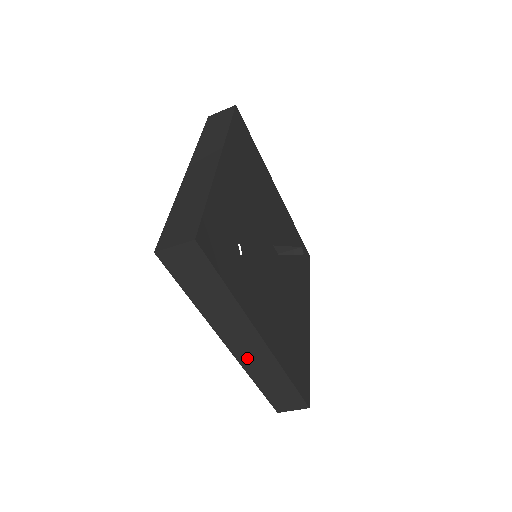
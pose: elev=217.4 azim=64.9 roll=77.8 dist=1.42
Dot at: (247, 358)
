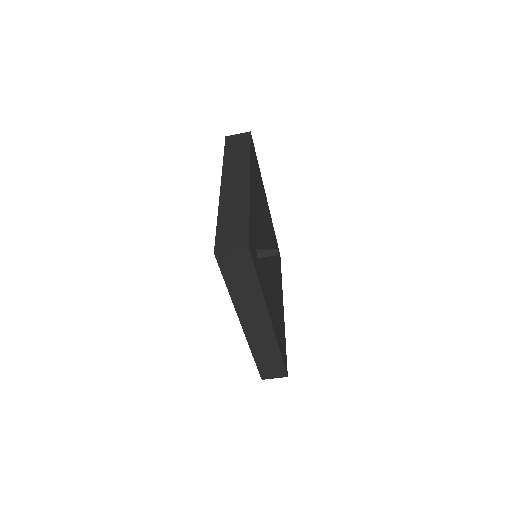
Dot at: (254, 336)
